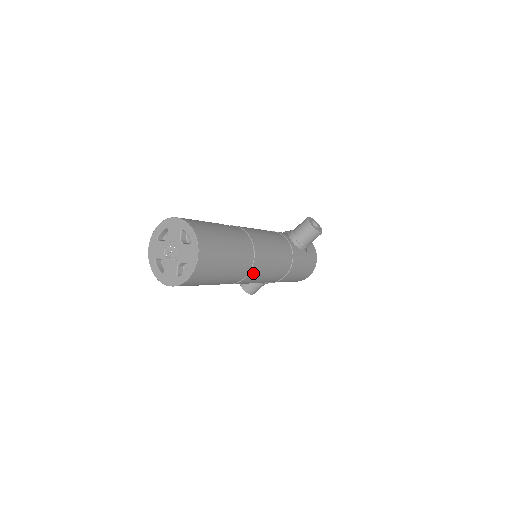
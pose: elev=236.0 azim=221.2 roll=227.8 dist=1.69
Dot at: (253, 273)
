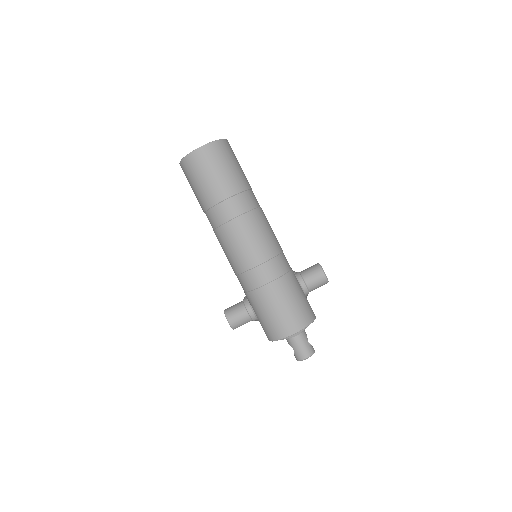
Dot at: (245, 221)
